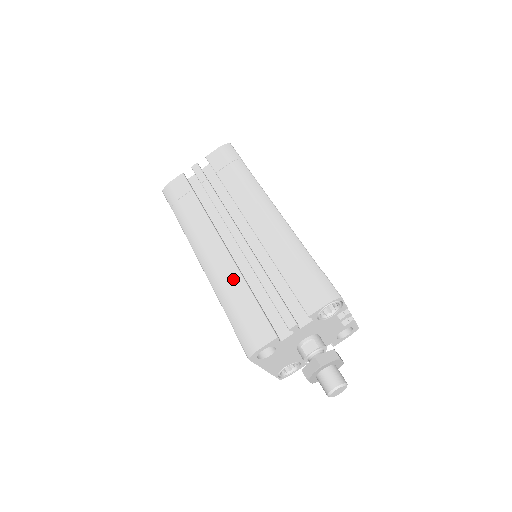
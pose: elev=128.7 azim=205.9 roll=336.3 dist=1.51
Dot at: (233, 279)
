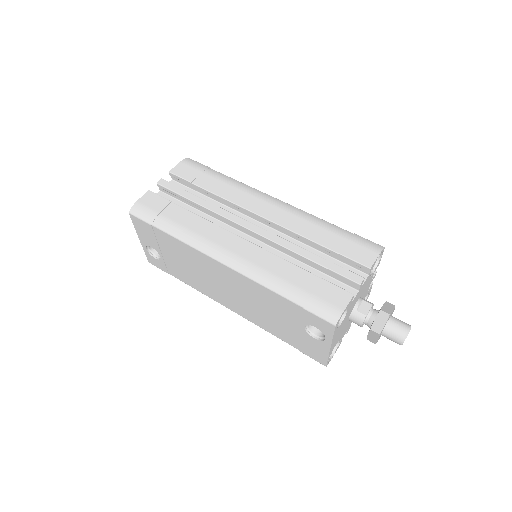
Dot at: (274, 263)
